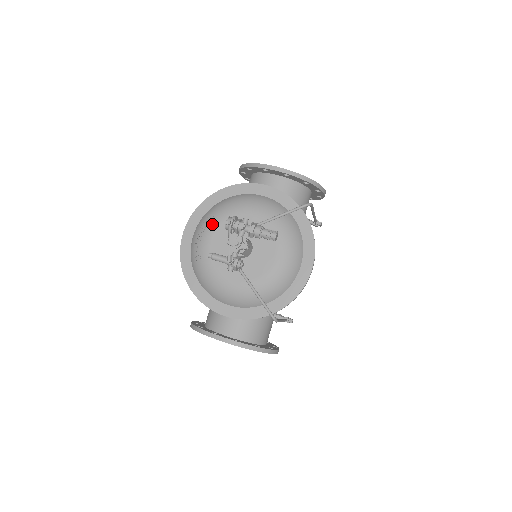
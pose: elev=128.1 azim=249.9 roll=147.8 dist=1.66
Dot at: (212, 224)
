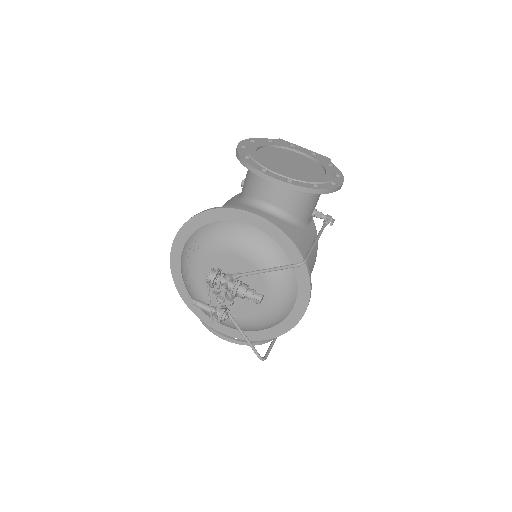
Dot at: (197, 256)
